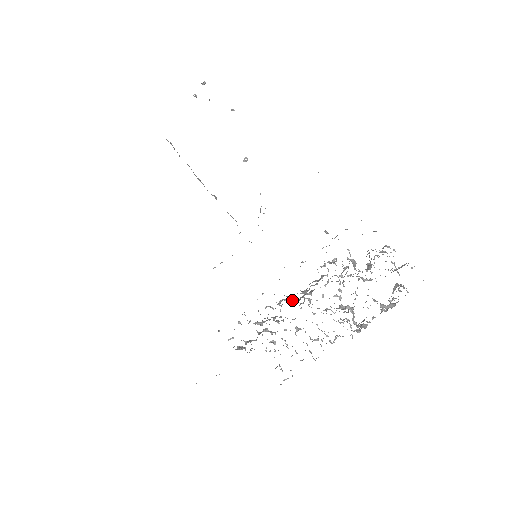
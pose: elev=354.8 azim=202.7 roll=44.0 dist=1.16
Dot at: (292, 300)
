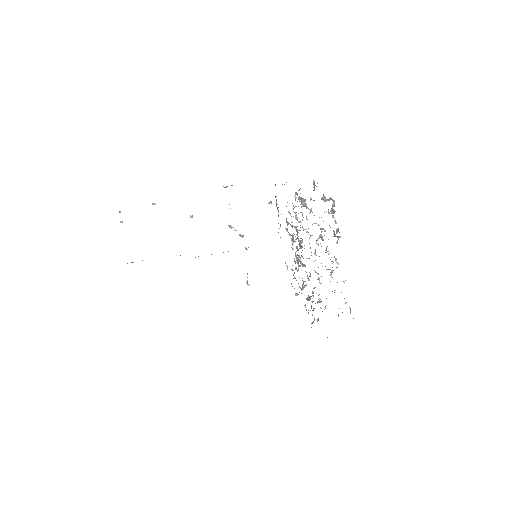
Dot at: (299, 255)
